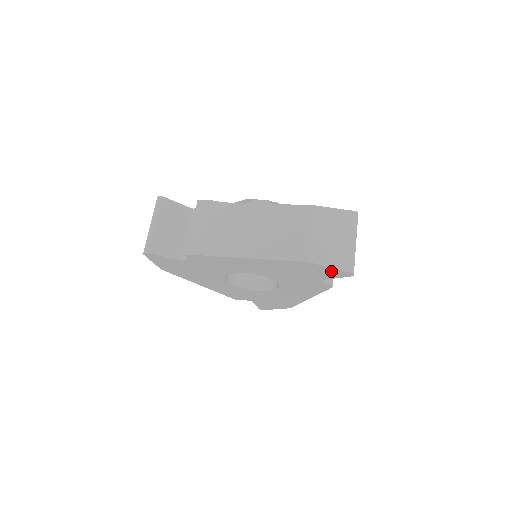
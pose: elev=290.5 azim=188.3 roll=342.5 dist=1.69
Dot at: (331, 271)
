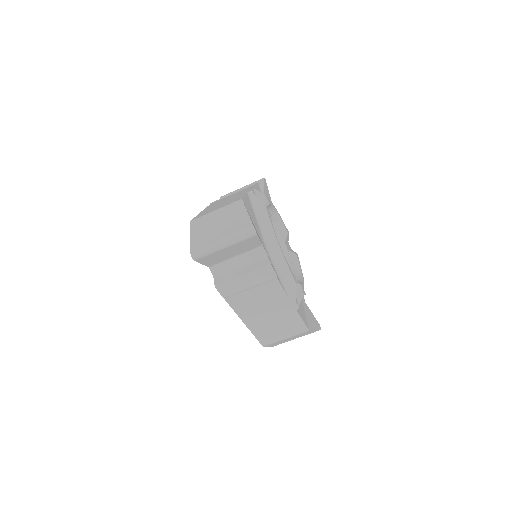
Dot at: occluded
